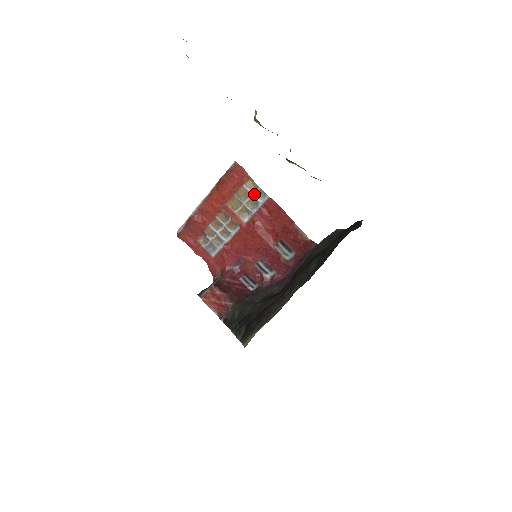
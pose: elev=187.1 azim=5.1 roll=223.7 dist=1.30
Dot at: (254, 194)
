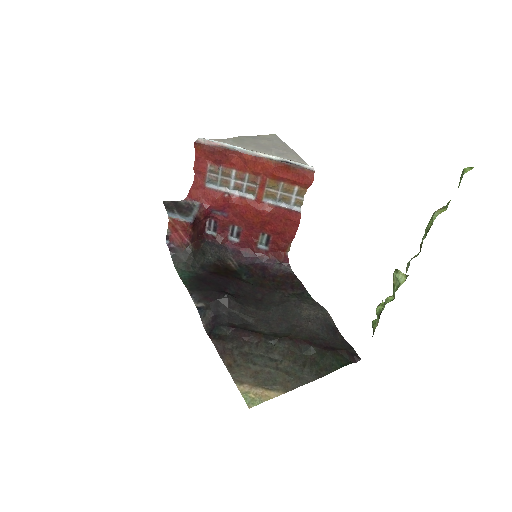
Dot at: (295, 198)
